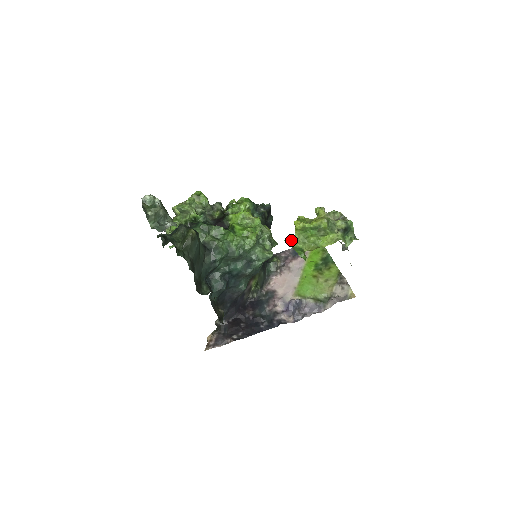
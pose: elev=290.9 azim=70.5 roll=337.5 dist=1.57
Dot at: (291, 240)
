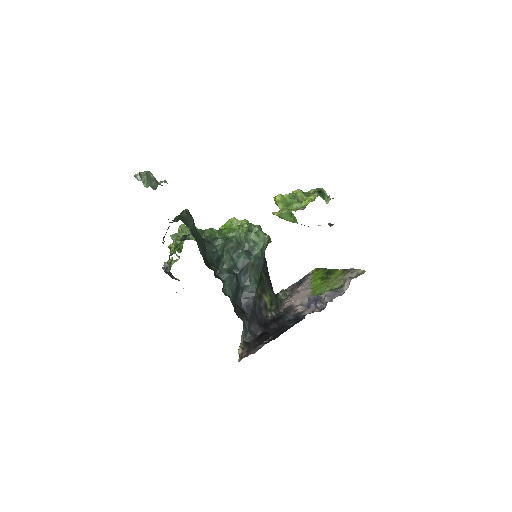
Dot at: (277, 212)
